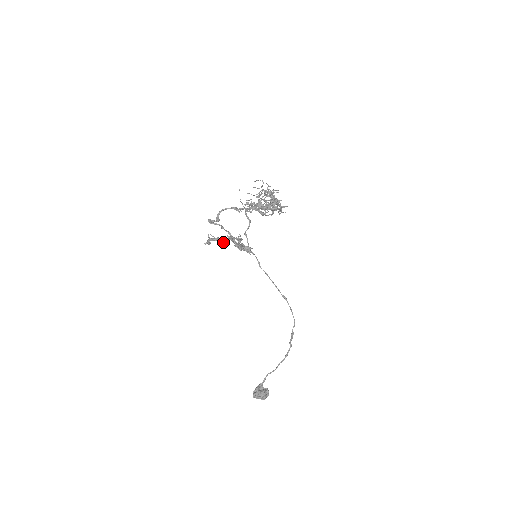
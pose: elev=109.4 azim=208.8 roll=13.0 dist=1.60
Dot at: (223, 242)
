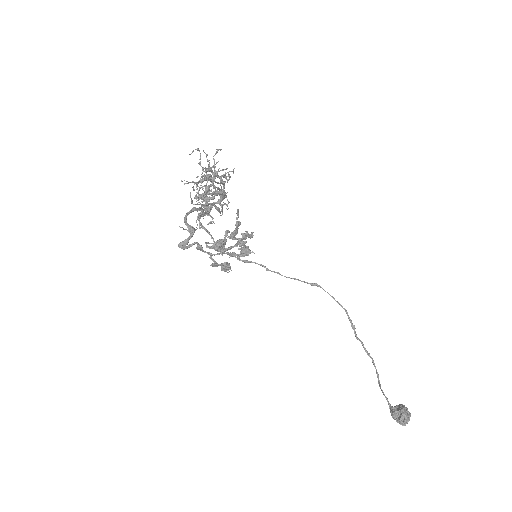
Dot at: (221, 252)
